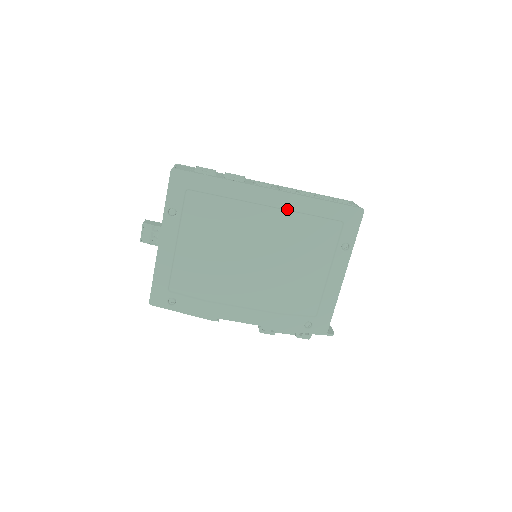
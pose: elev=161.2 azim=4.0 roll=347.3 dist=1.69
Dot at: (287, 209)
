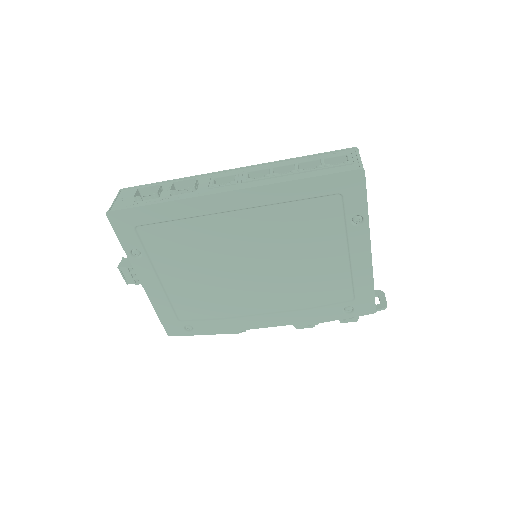
Dot at: (260, 205)
